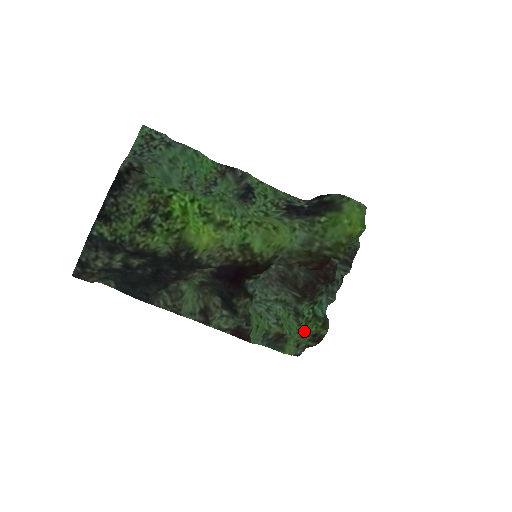
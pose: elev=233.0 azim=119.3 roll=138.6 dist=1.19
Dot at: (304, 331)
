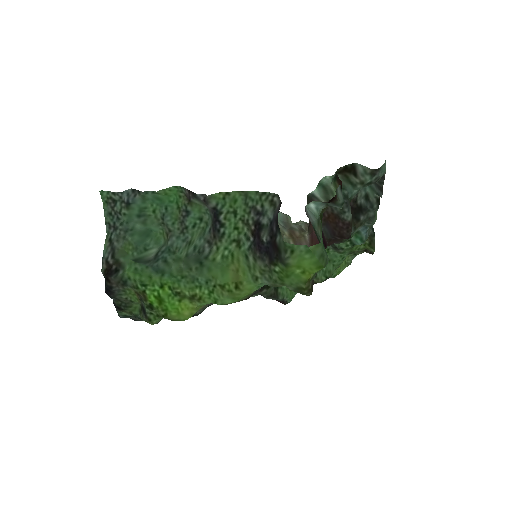
Dot at: (352, 252)
